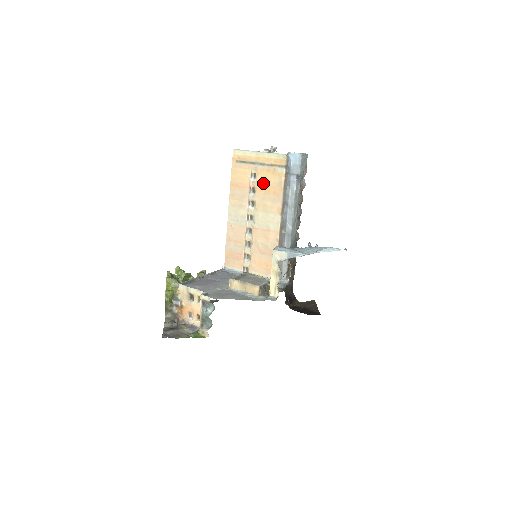
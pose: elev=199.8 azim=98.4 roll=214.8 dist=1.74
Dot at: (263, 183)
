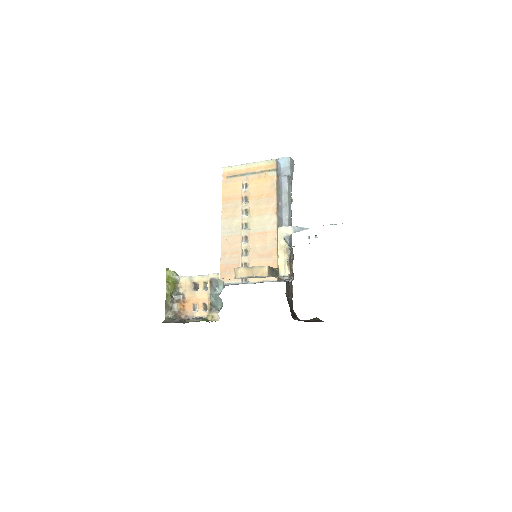
Dot at: (255, 190)
